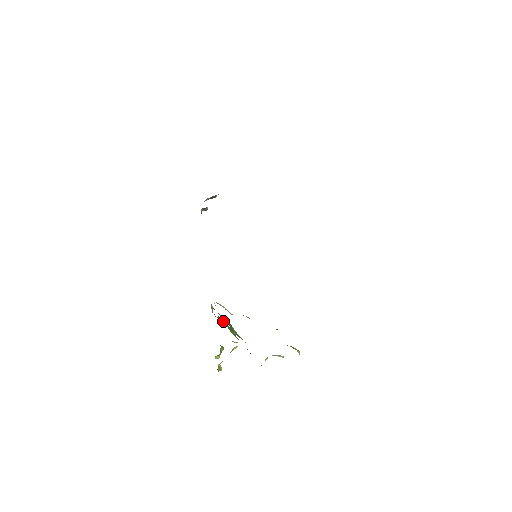
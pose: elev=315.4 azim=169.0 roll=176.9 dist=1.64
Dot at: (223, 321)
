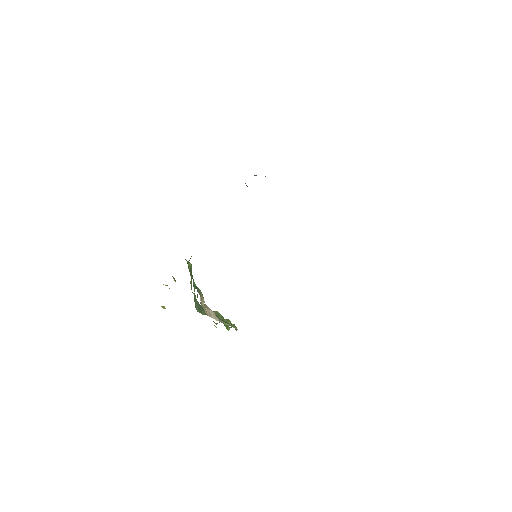
Dot at: (190, 268)
